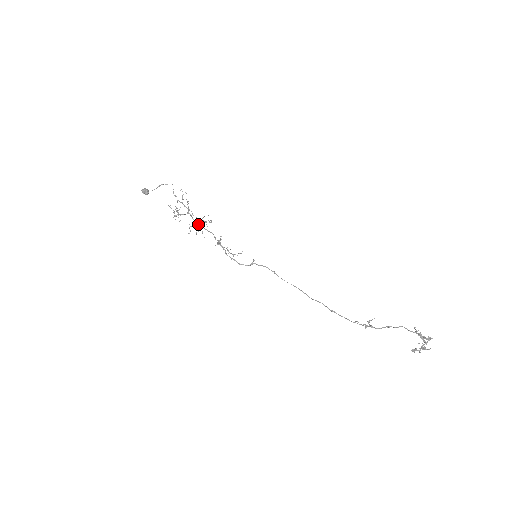
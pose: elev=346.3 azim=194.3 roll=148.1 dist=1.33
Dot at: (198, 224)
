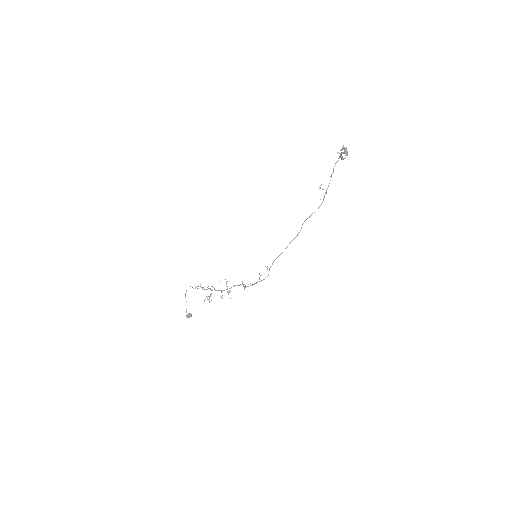
Dot at: (223, 290)
